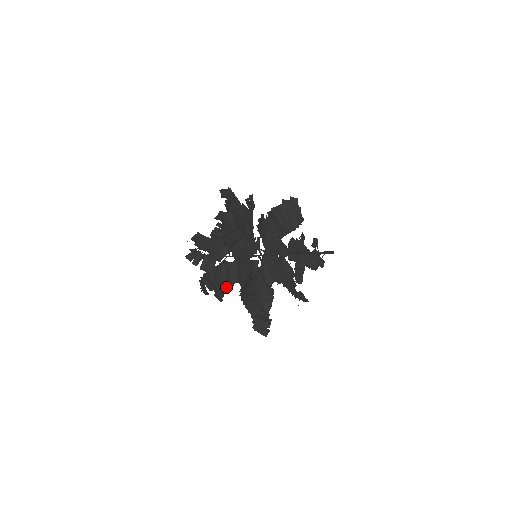
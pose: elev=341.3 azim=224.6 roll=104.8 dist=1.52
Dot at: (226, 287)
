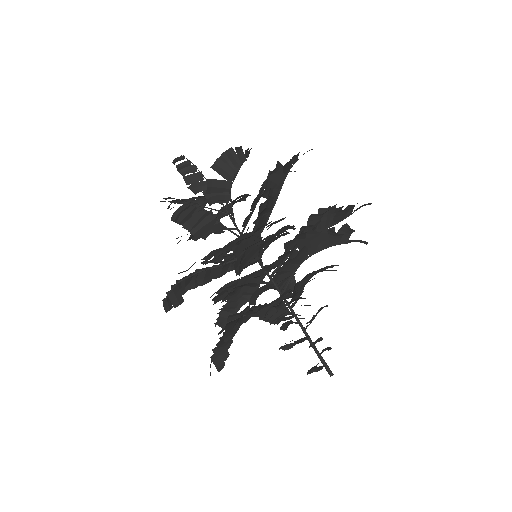
Dot at: occluded
